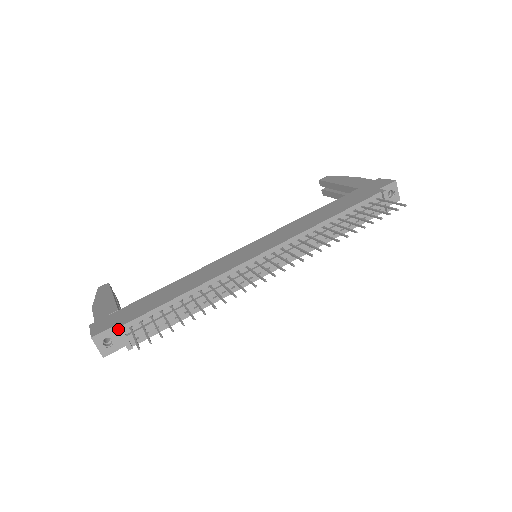
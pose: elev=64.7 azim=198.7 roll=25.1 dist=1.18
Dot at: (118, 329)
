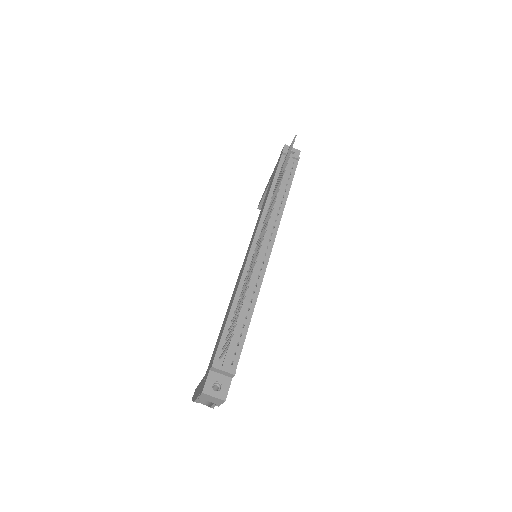
Dot at: (212, 365)
